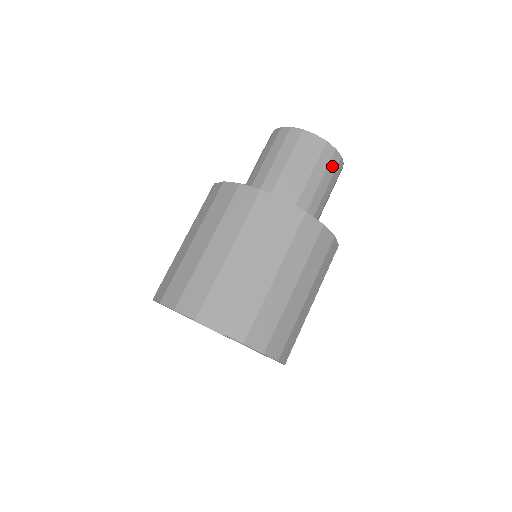
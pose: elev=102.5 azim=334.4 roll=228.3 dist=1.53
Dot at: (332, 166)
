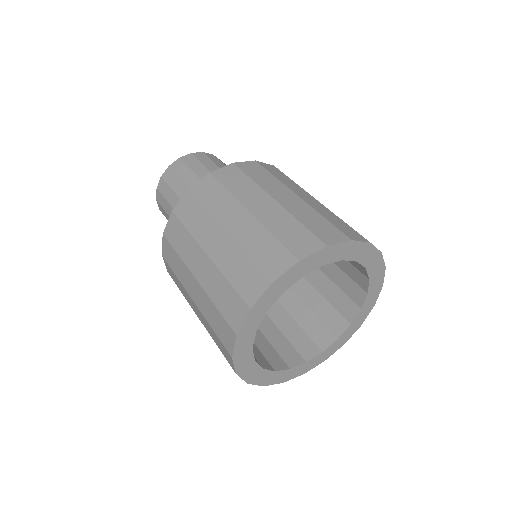
Dot at: occluded
